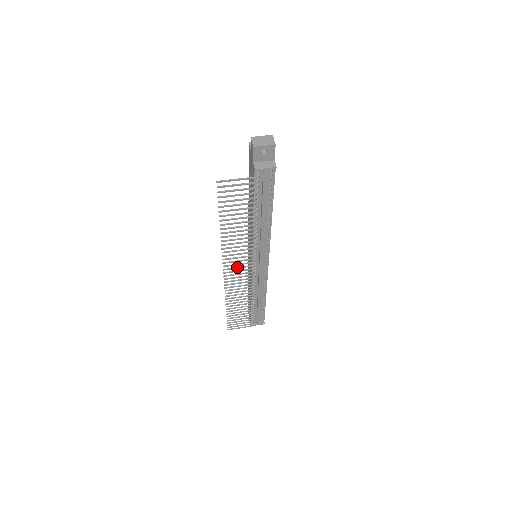
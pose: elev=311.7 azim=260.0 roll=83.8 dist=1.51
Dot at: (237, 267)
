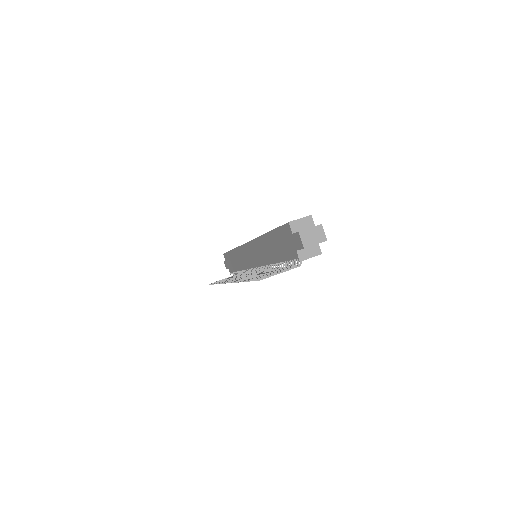
Dot at: occluded
